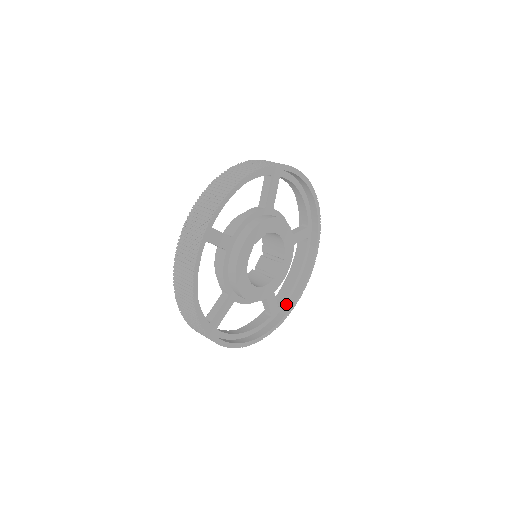
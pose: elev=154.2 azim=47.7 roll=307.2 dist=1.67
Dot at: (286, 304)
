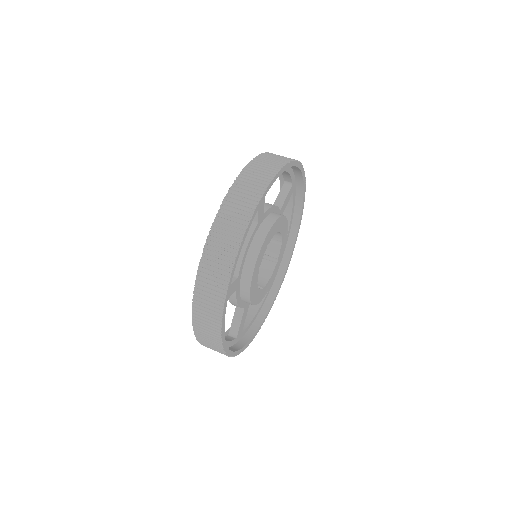
Dot at: (284, 253)
